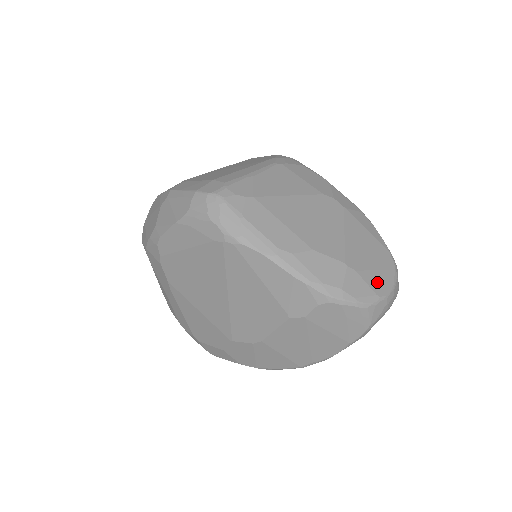
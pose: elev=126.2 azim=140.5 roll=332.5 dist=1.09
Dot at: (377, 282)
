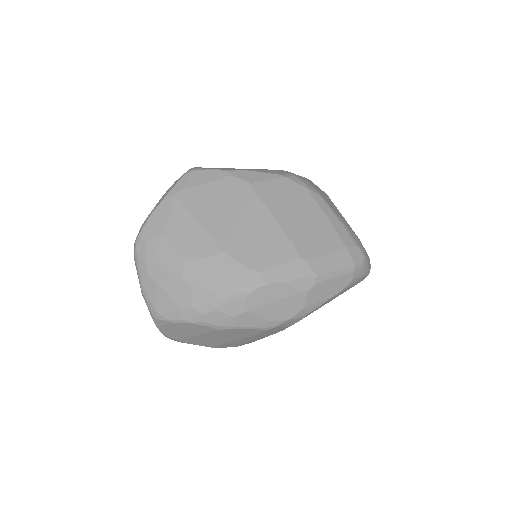
Dot at: occluded
